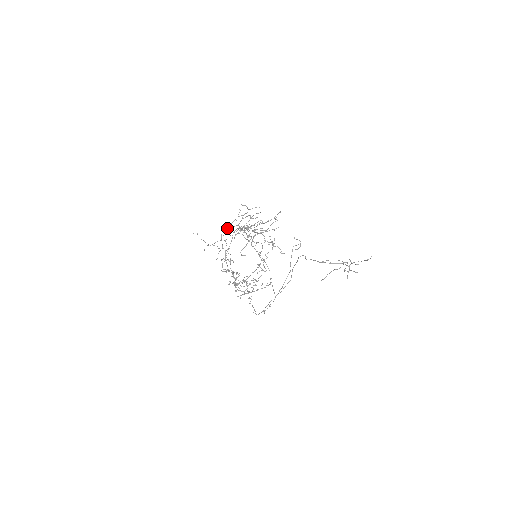
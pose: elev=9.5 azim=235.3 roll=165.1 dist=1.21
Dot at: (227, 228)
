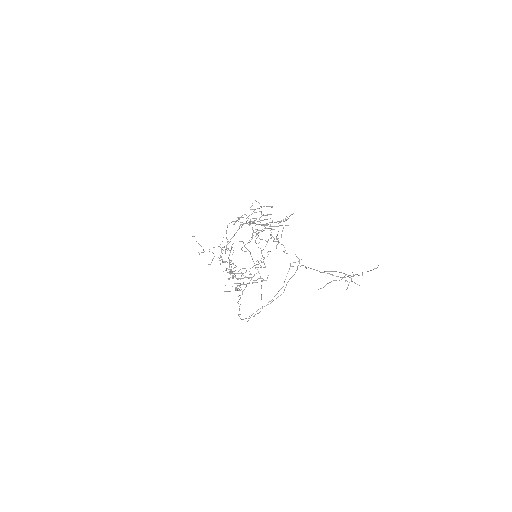
Dot at: occluded
